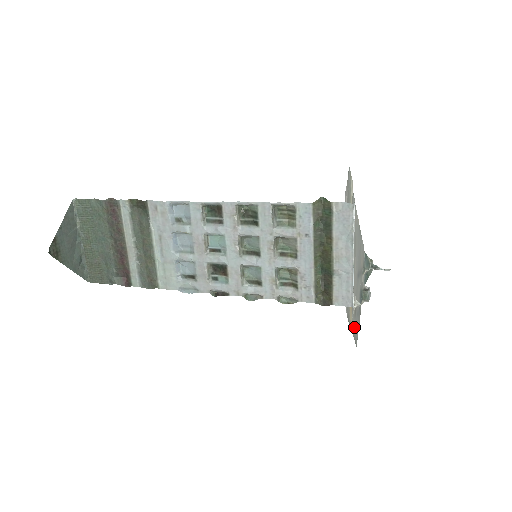
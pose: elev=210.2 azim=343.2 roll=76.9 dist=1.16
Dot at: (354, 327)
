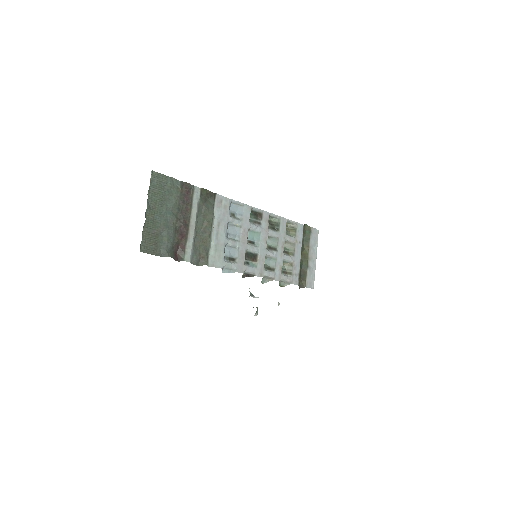
Dot at: occluded
